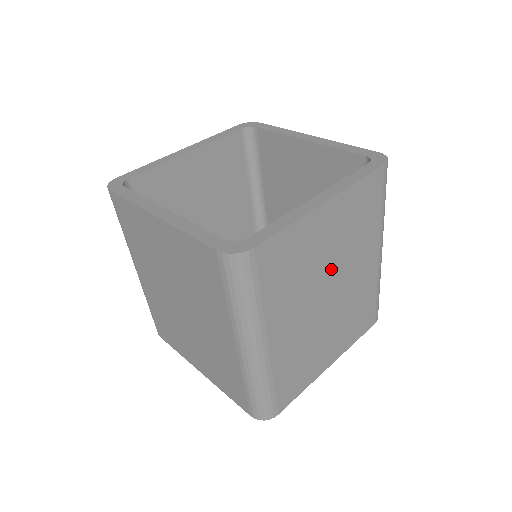
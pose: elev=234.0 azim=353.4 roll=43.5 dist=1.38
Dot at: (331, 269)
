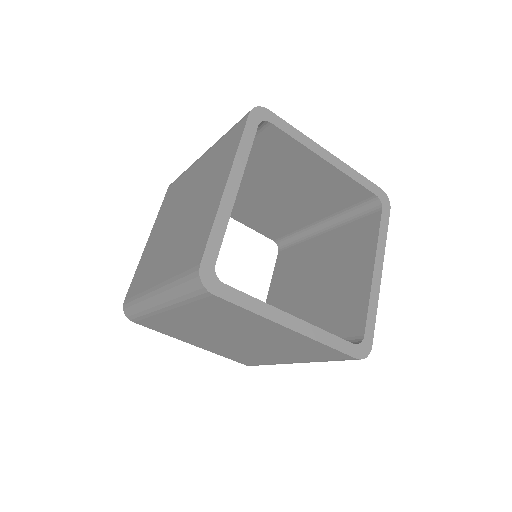
Dot at: (251, 337)
